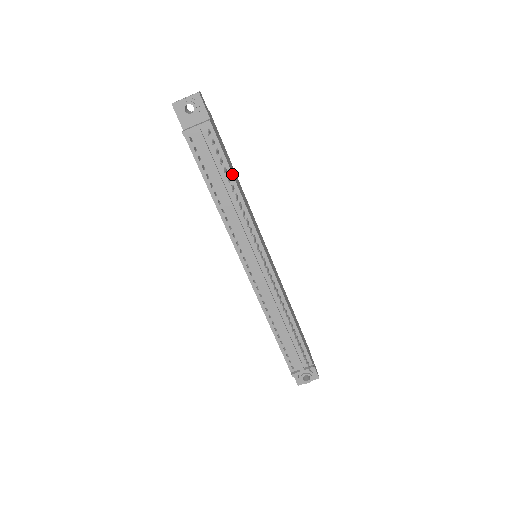
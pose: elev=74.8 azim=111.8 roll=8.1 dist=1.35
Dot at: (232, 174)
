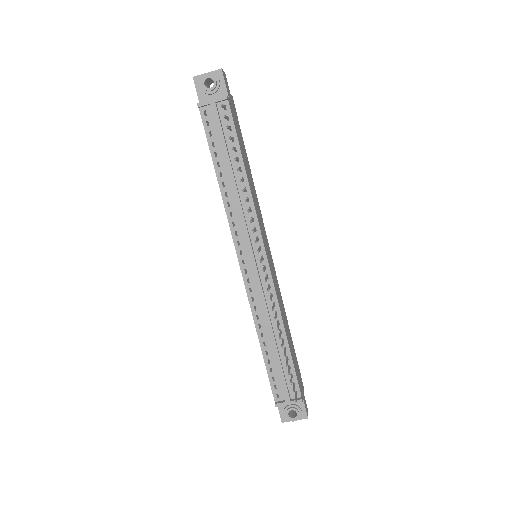
Dot at: (241, 156)
